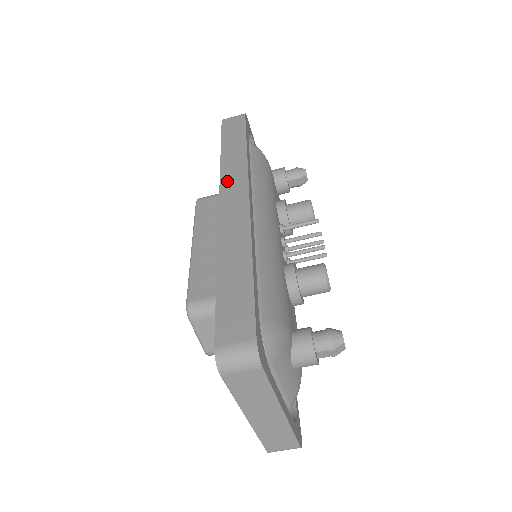
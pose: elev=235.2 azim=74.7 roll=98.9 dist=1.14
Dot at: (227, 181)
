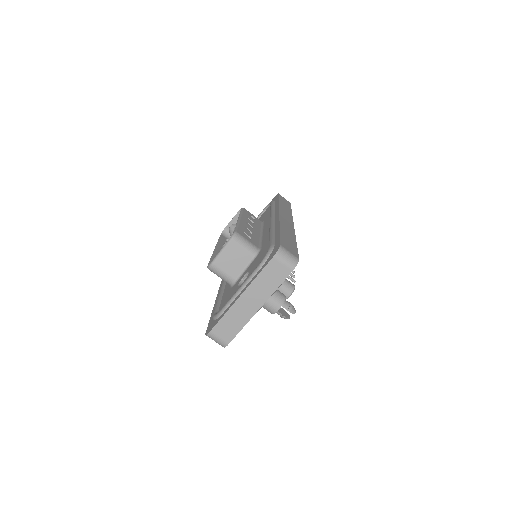
Dot at: (283, 212)
